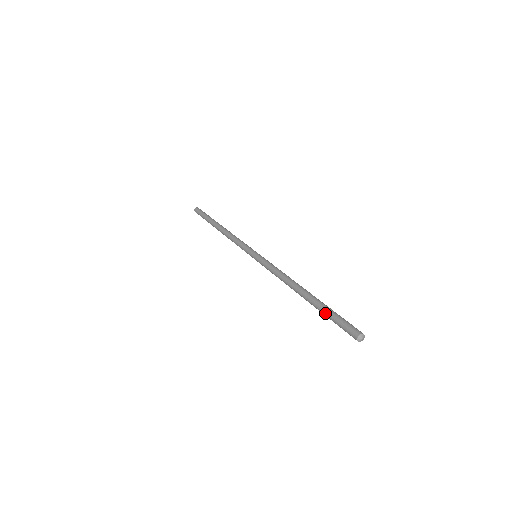
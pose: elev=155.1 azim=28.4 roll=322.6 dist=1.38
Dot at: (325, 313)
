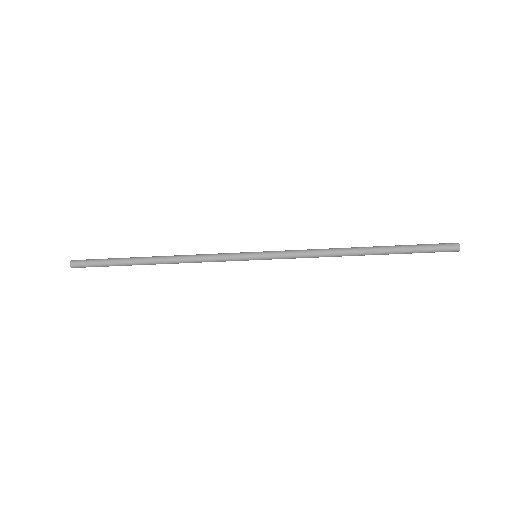
Dot at: (409, 251)
